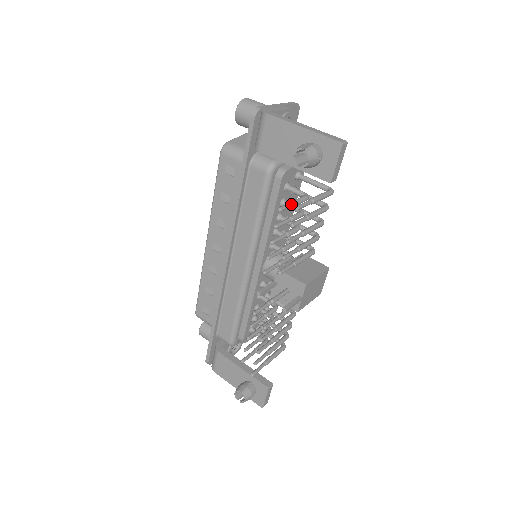
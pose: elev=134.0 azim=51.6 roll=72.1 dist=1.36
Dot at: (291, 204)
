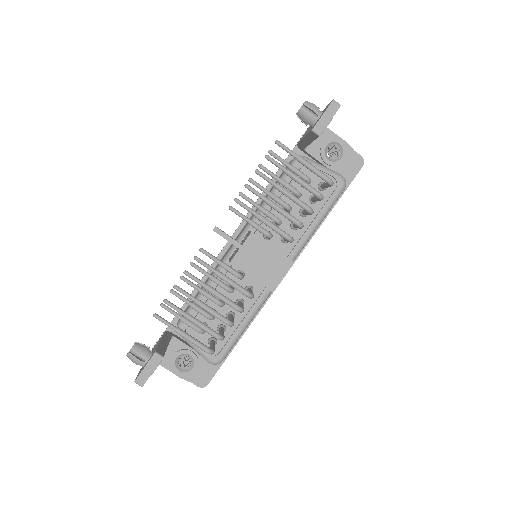
Dot at: (284, 160)
